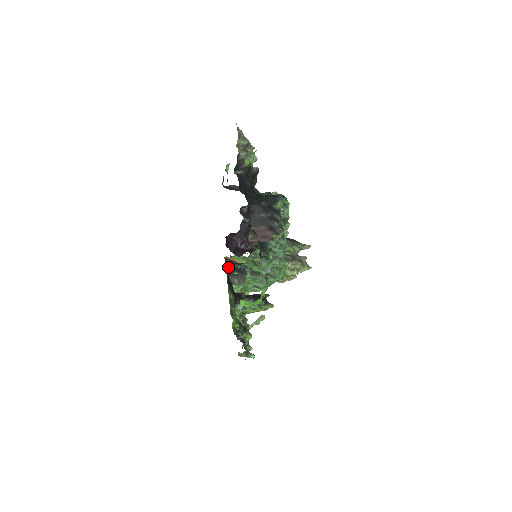
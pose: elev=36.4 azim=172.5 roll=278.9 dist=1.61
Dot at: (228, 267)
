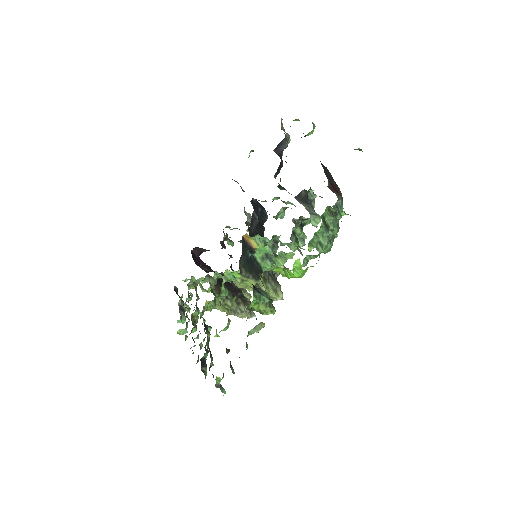
Dot at: (242, 249)
